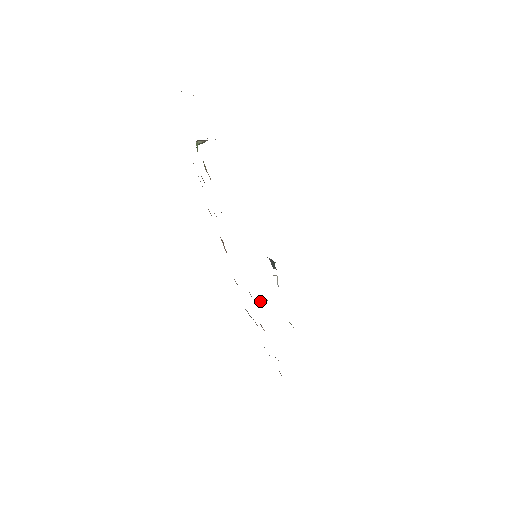
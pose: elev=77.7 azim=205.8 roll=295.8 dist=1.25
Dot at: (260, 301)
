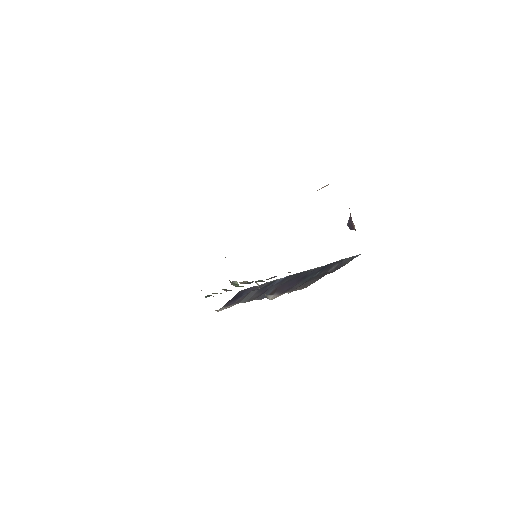
Dot at: (233, 285)
